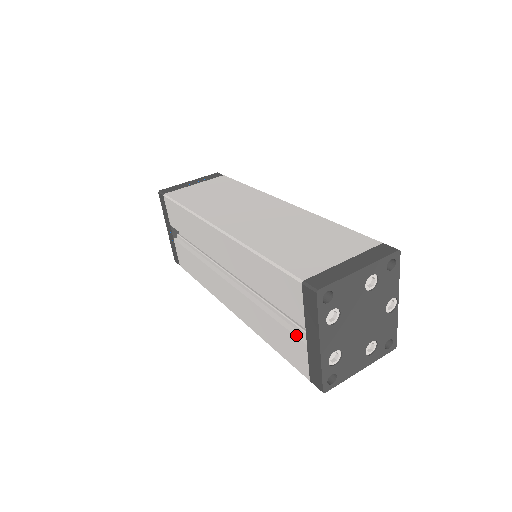
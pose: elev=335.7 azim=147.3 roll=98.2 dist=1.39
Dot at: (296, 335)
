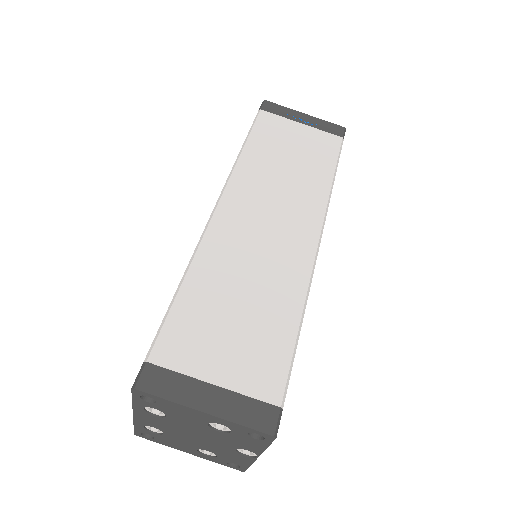
Dot at: occluded
